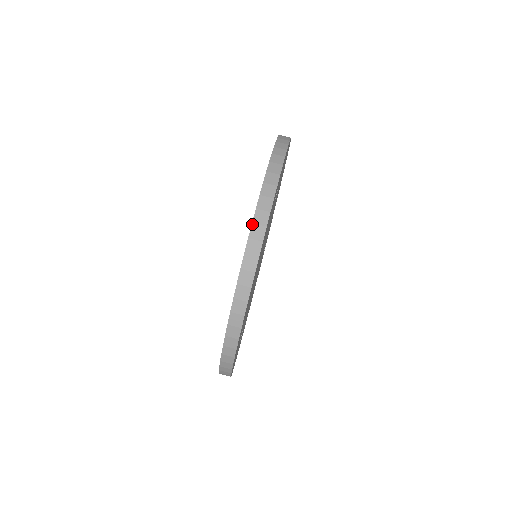
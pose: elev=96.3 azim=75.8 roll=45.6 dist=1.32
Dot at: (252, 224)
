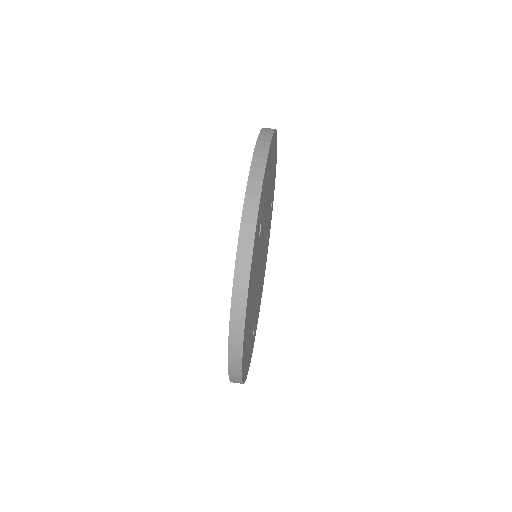
Dot at: (230, 320)
